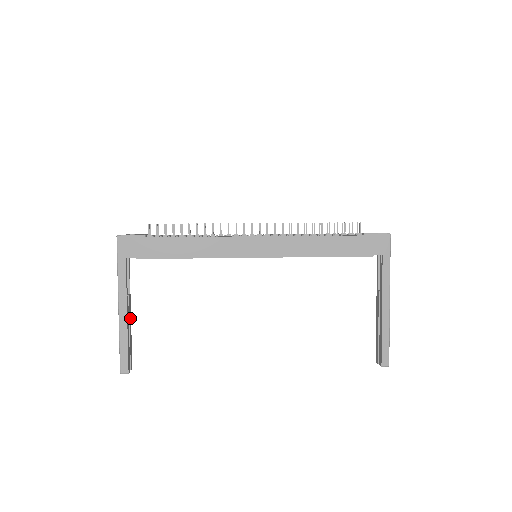
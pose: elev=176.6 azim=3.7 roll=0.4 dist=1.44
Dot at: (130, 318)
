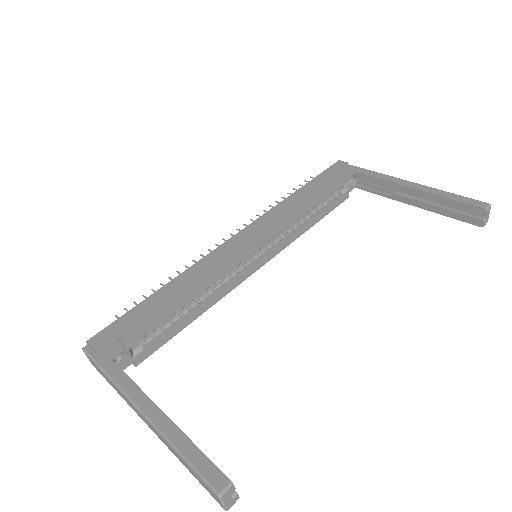
Dot at: occluded
